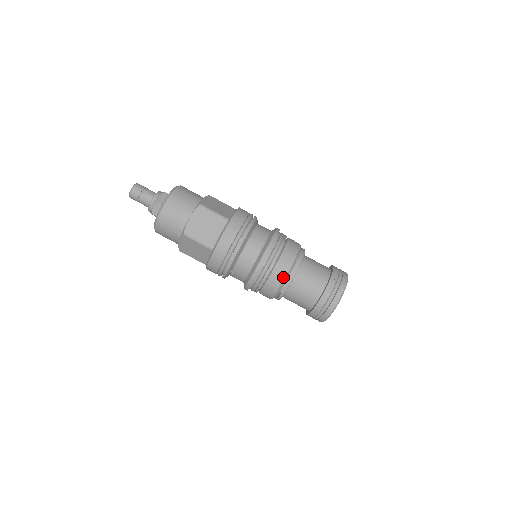
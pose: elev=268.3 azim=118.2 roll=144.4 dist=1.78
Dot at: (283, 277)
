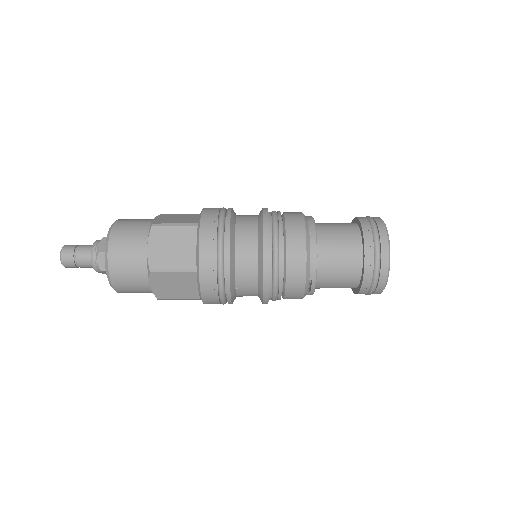
Dot at: (303, 257)
